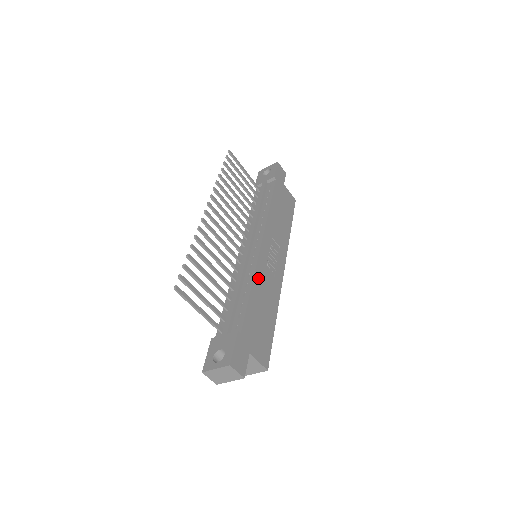
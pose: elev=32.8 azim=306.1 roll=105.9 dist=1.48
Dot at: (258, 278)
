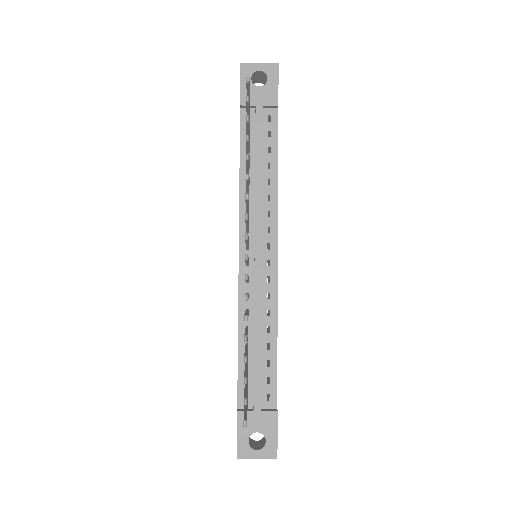
Dot at: occluded
